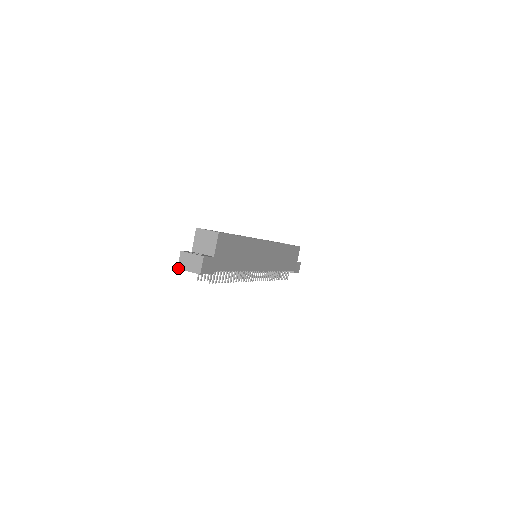
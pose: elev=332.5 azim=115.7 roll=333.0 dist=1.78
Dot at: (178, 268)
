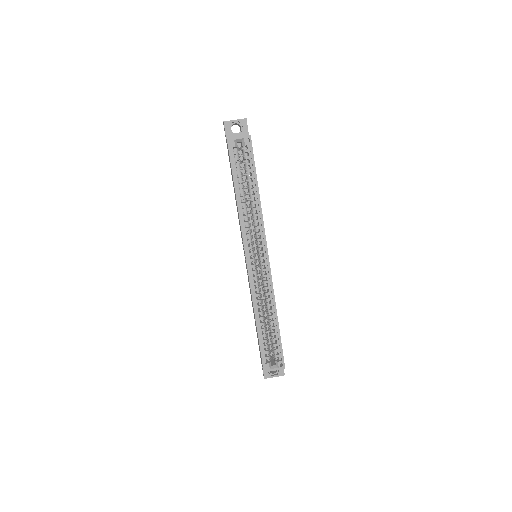
Dot at: occluded
